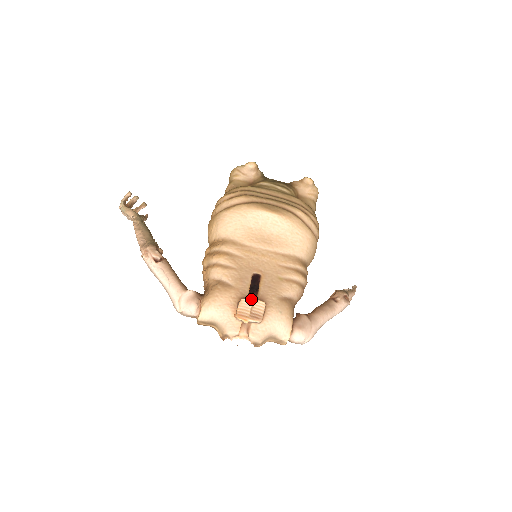
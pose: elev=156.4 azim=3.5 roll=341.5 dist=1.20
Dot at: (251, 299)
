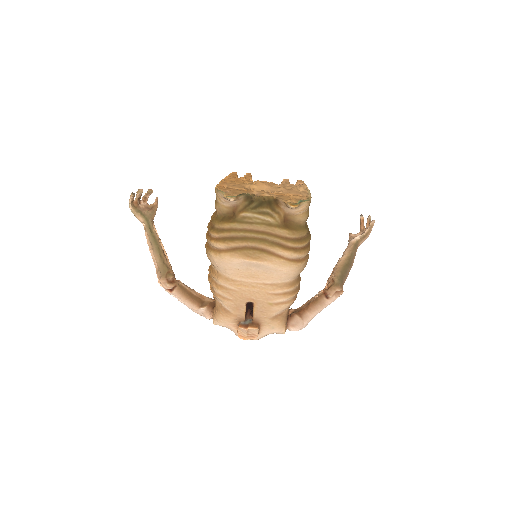
Dot at: (245, 329)
